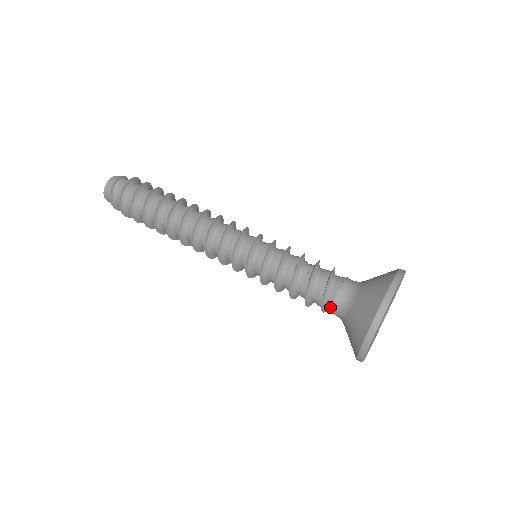
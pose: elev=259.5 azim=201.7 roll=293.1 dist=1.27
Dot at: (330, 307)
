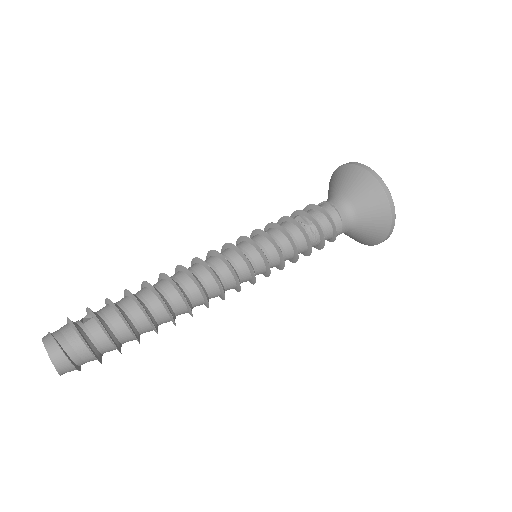
Dot at: occluded
